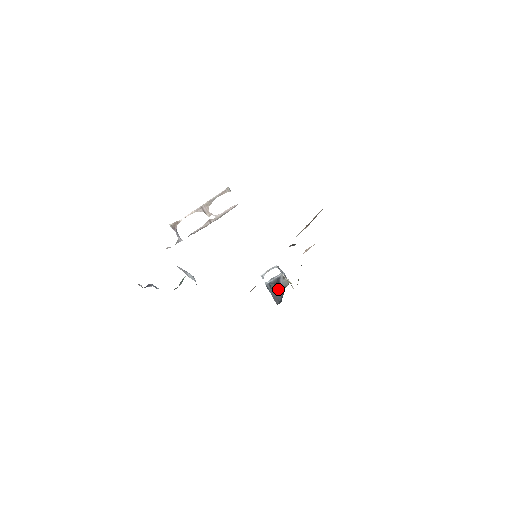
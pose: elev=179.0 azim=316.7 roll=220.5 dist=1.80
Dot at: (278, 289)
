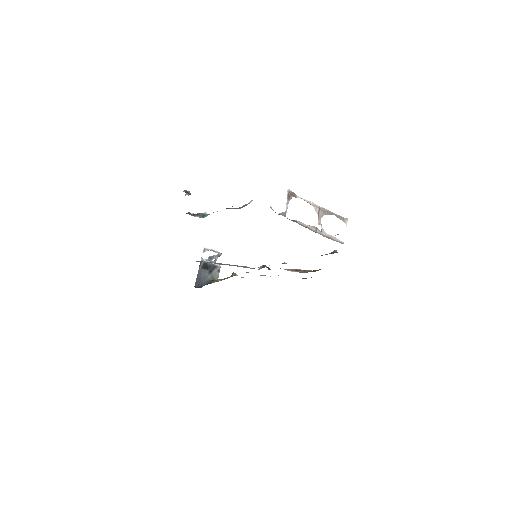
Dot at: (207, 274)
